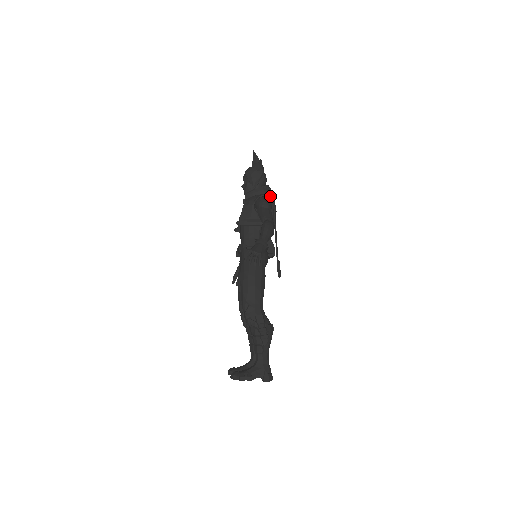
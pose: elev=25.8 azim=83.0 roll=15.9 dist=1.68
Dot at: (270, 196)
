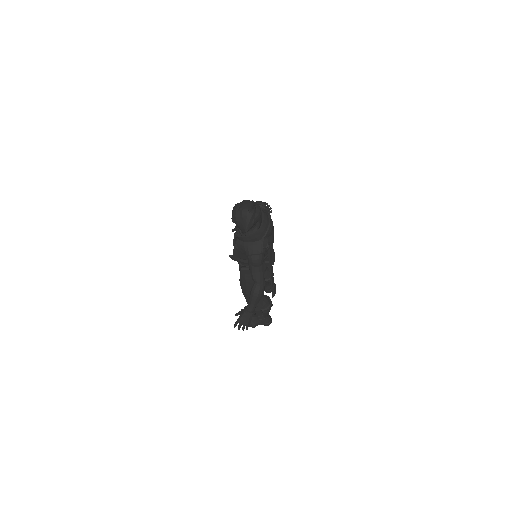
Dot at: (262, 248)
